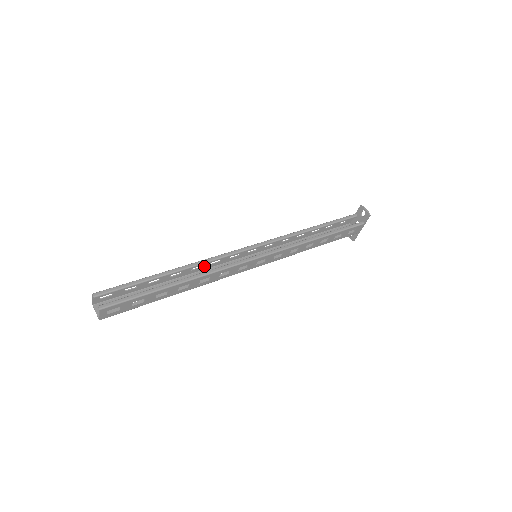
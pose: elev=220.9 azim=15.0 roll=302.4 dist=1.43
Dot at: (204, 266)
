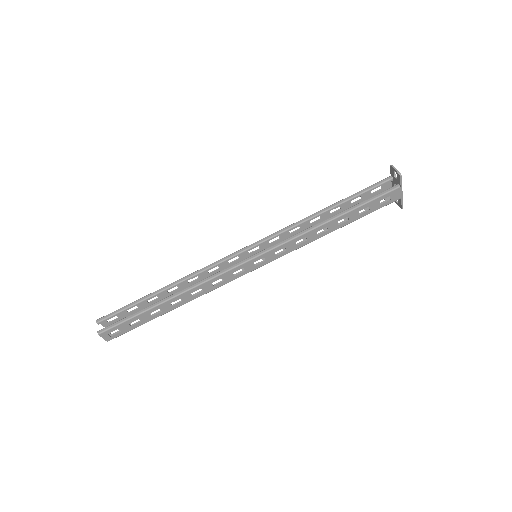
Dot at: (202, 276)
